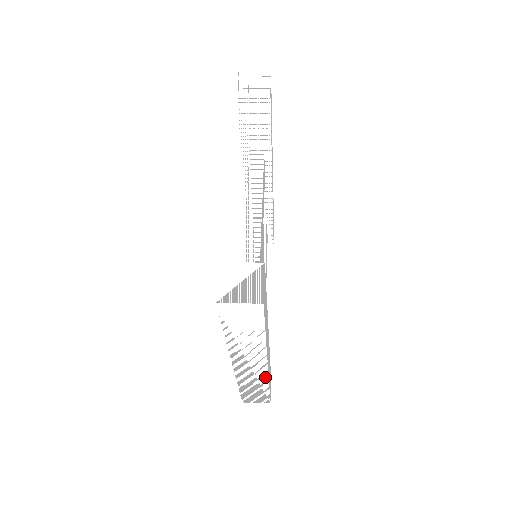
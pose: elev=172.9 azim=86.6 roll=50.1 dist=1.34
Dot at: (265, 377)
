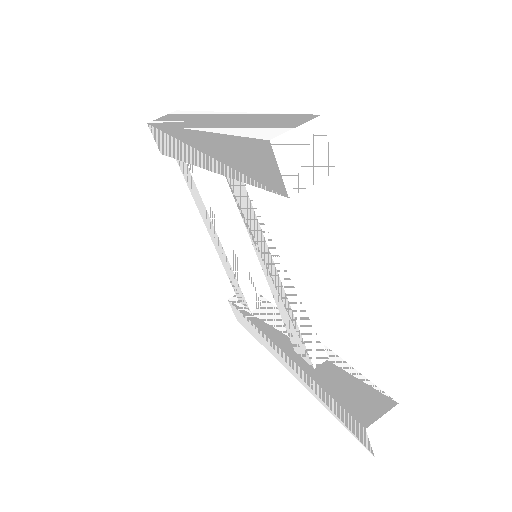
Dot at: occluded
